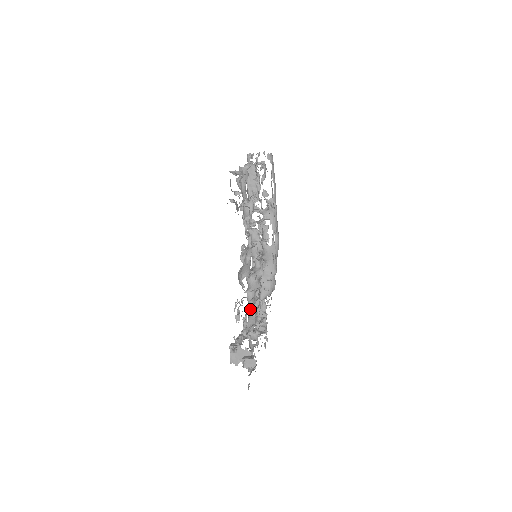
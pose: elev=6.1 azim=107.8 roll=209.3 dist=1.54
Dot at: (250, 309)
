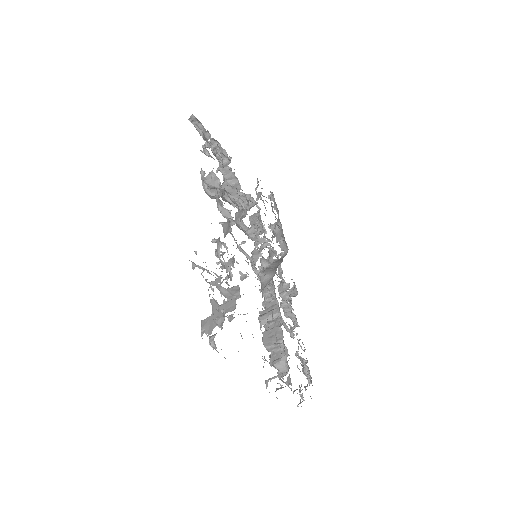
Dot at: (225, 236)
